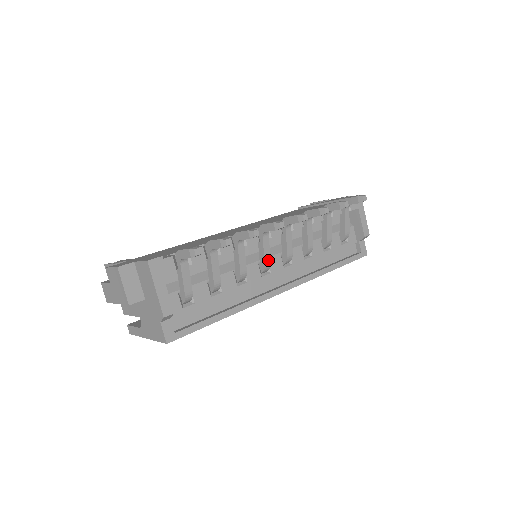
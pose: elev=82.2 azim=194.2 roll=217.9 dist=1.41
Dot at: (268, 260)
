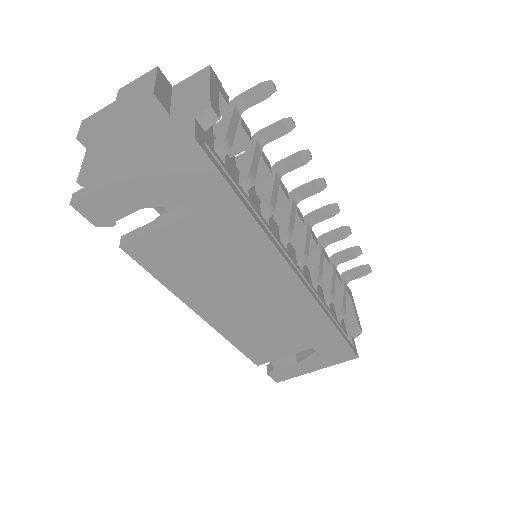
Dot at: (291, 229)
